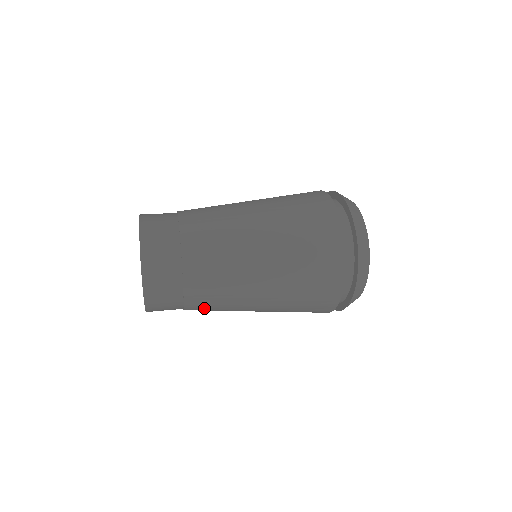
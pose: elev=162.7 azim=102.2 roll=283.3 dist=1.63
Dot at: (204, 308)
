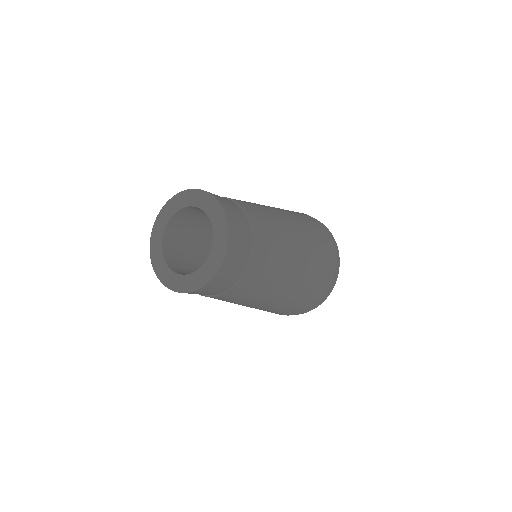
Dot at: (262, 267)
